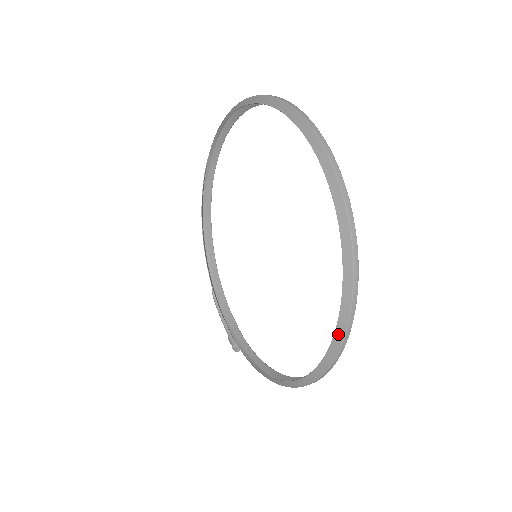
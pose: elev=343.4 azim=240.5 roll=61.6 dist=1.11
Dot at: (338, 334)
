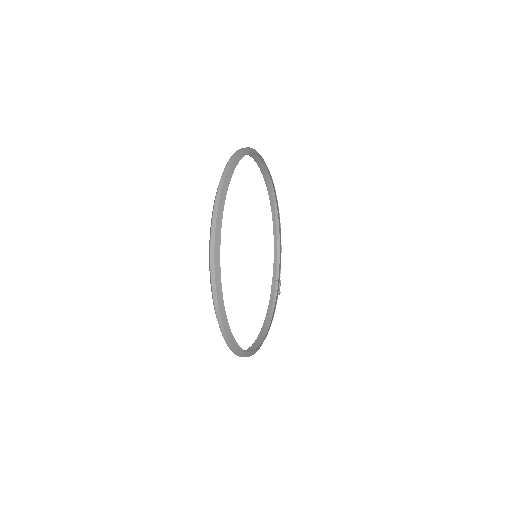
Dot at: occluded
